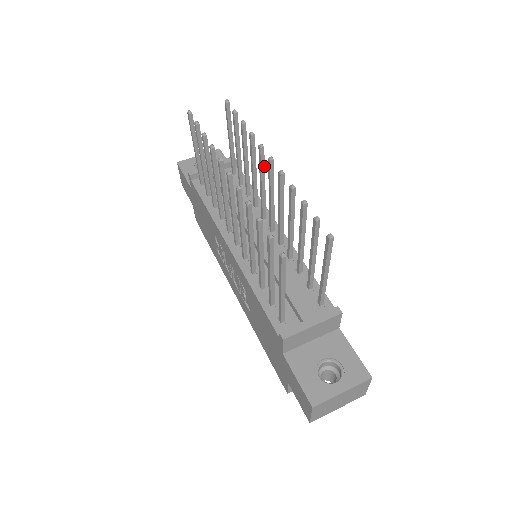
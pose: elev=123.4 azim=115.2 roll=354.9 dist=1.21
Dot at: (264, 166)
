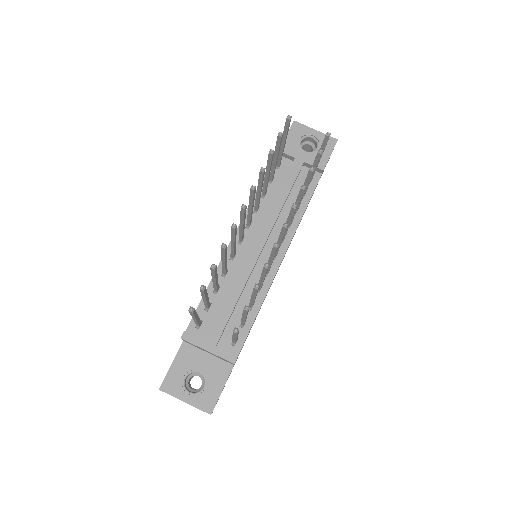
Dot at: (292, 217)
